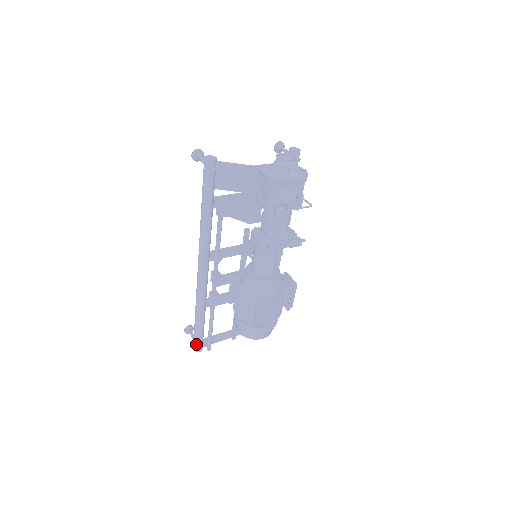
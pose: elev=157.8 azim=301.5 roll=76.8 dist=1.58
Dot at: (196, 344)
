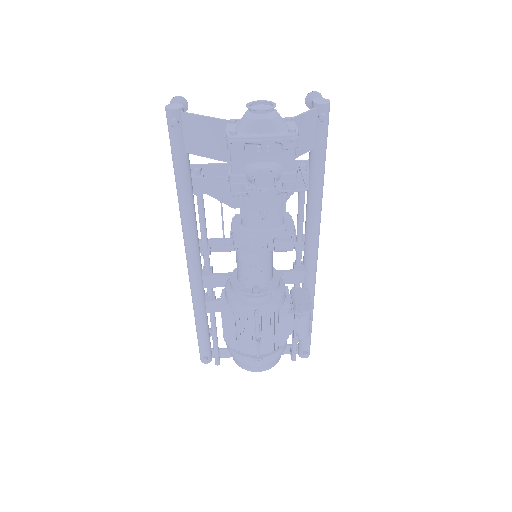
Dot at: (200, 353)
